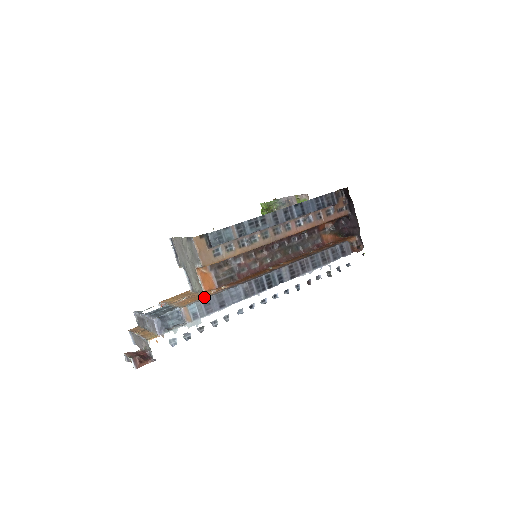
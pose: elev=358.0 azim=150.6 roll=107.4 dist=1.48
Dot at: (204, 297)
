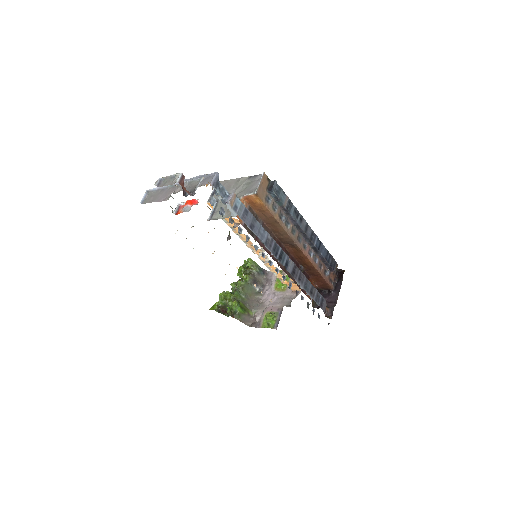
Dot at: occluded
